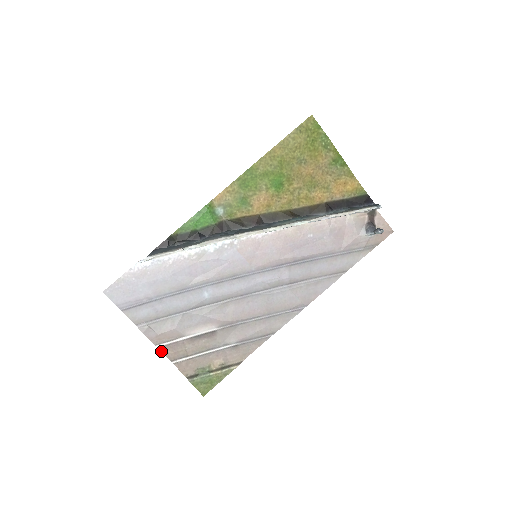
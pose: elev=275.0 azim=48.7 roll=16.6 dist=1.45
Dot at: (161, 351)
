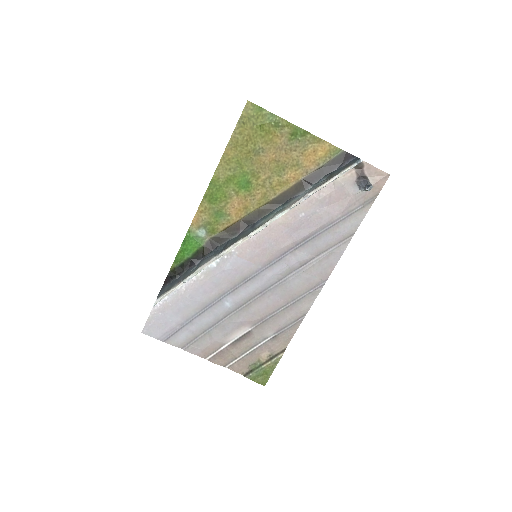
Dot at: (212, 362)
